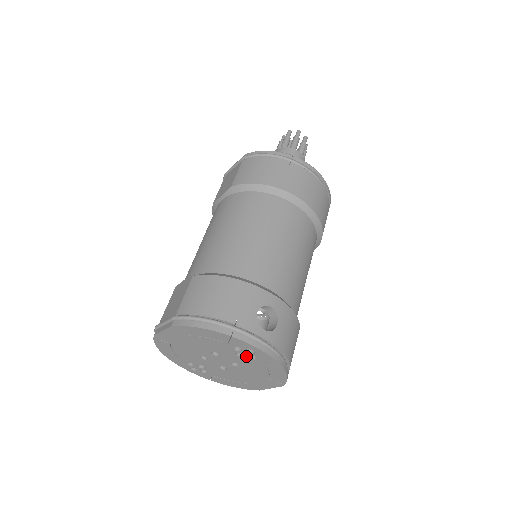
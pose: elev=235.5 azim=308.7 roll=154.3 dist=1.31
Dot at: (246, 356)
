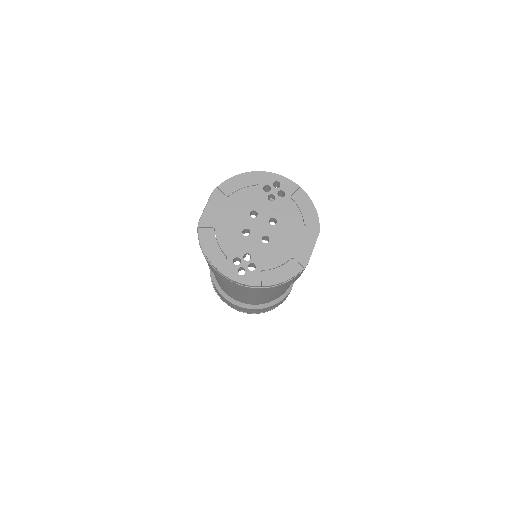
Dot at: (276, 196)
